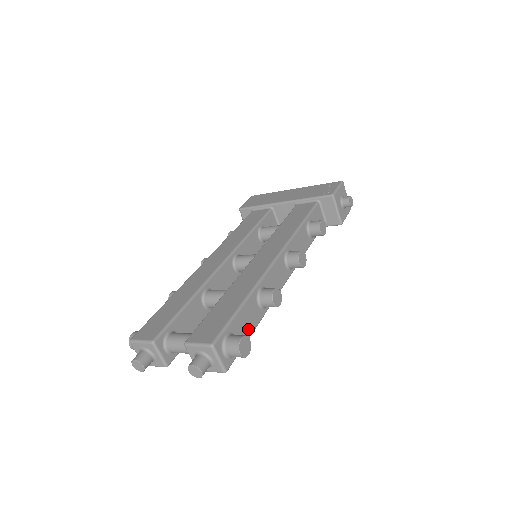
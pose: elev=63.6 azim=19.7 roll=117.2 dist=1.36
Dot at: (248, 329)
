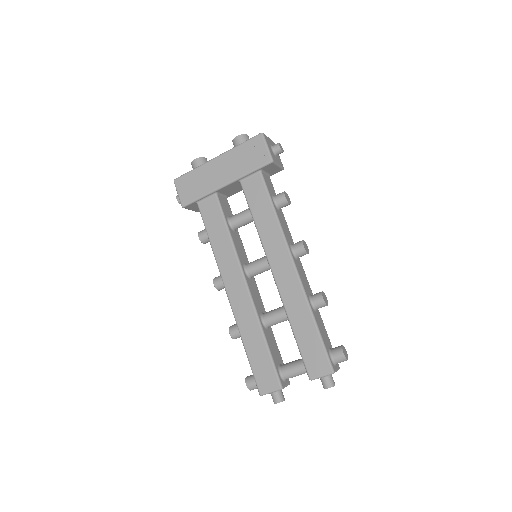
Dot at: (325, 332)
